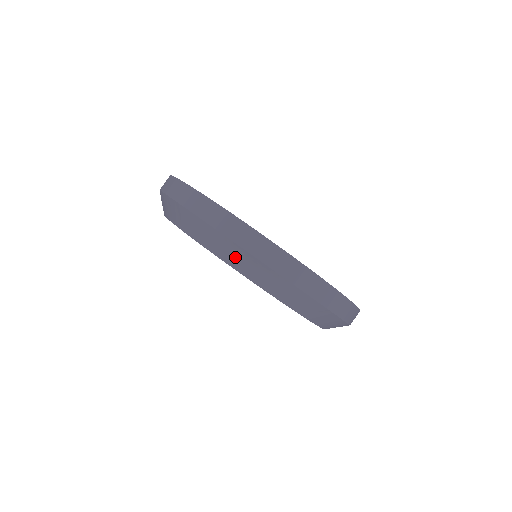
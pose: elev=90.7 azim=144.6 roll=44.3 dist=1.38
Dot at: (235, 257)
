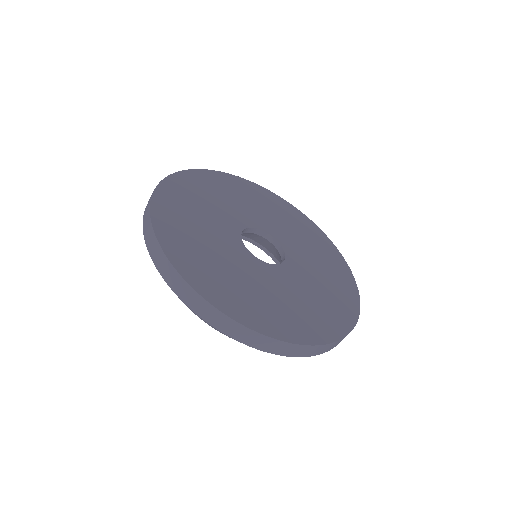
Dot at: occluded
